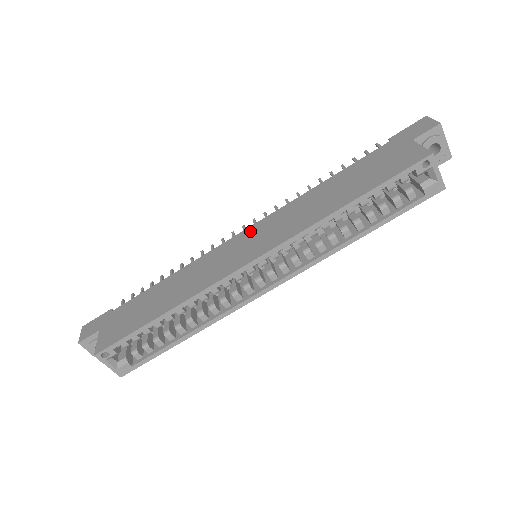
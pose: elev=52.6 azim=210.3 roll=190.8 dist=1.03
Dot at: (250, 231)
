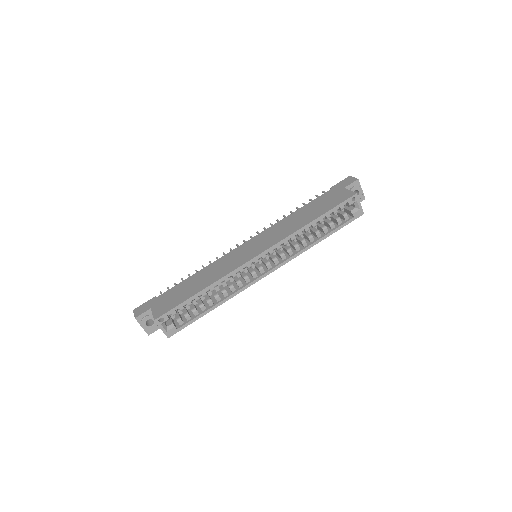
Dot at: (251, 241)
